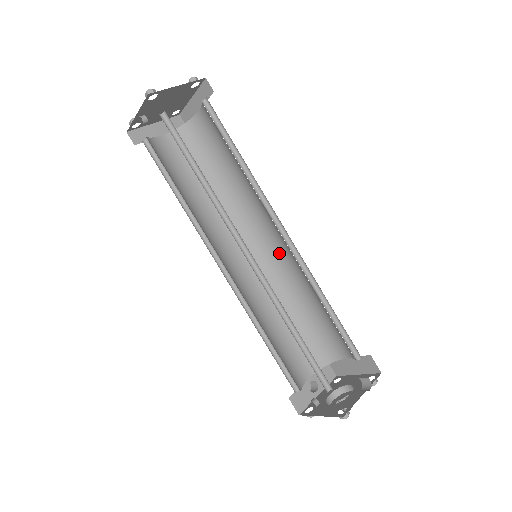
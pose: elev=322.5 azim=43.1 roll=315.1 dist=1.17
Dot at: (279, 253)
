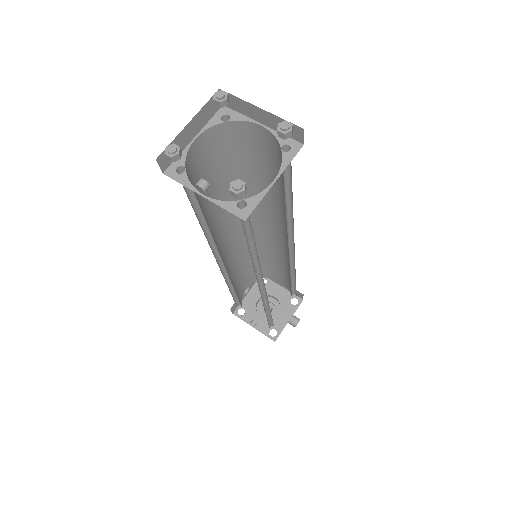
Dot at: (270, 234)
